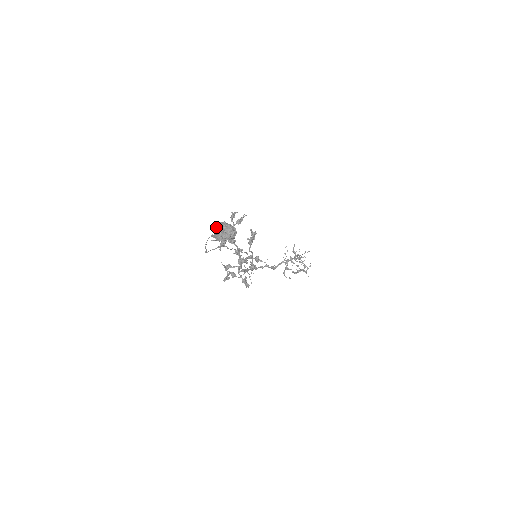
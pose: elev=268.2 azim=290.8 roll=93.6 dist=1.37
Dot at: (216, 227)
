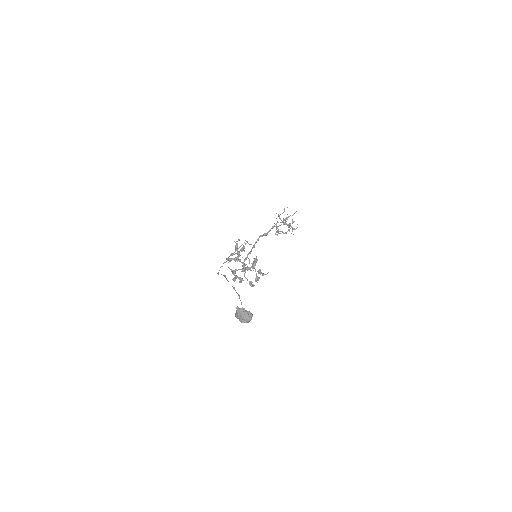
Dot at: (237, 313)
